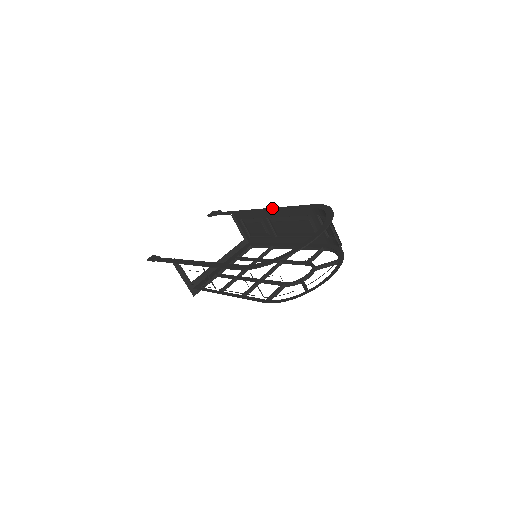
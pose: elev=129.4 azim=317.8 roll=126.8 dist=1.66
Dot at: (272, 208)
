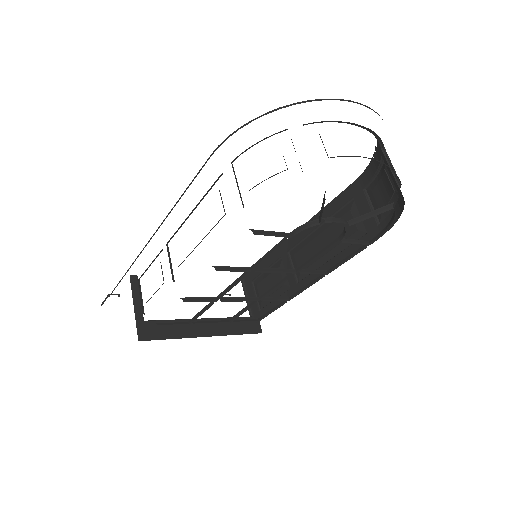
Dot at: occluded
